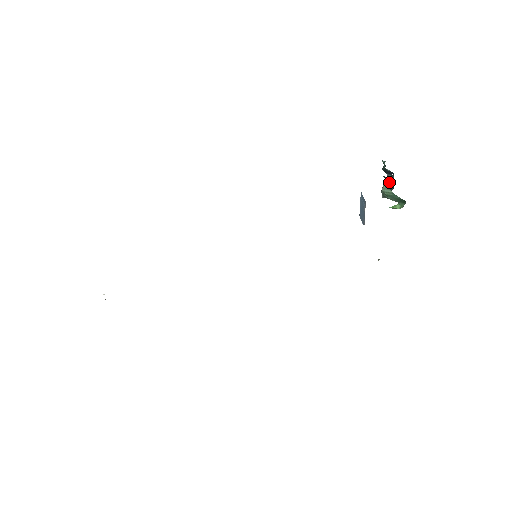
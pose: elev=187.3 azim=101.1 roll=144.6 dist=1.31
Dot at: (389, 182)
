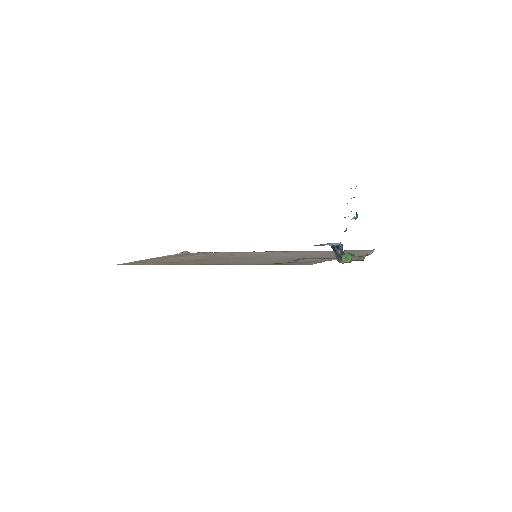
Dot at: (356, 214)
